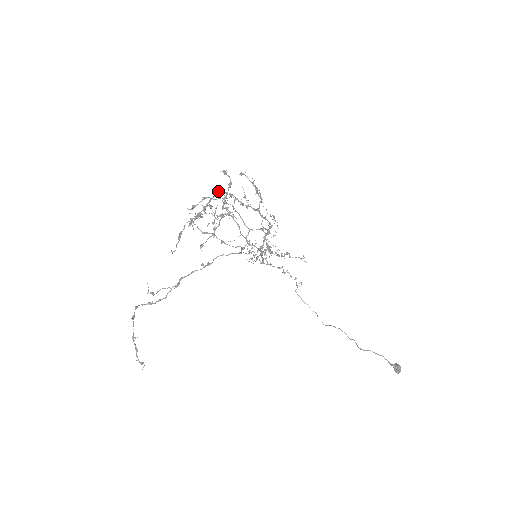
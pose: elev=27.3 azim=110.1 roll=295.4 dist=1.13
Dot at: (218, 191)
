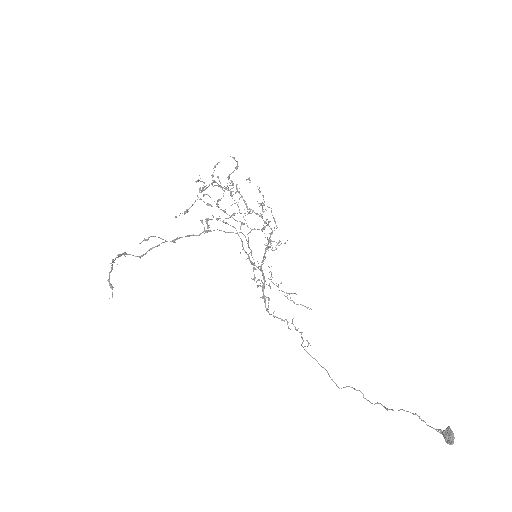
Dot at: (227, 190)
